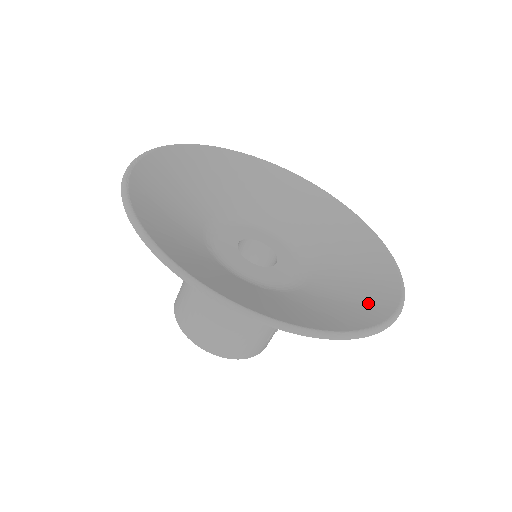
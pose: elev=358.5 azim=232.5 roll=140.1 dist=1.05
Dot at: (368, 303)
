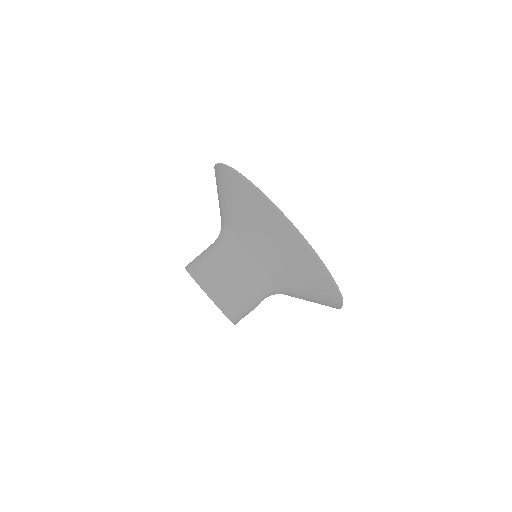
Dot at: occluded
